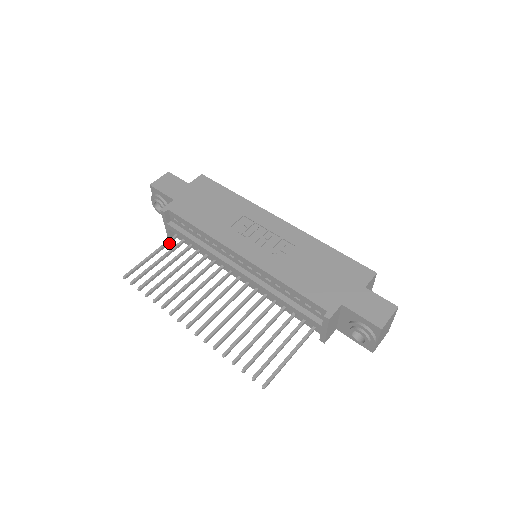
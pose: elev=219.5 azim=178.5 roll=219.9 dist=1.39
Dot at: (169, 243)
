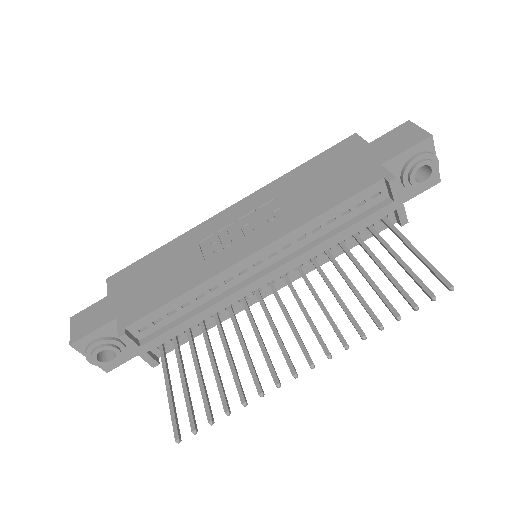
Dot at: (166, 362)
